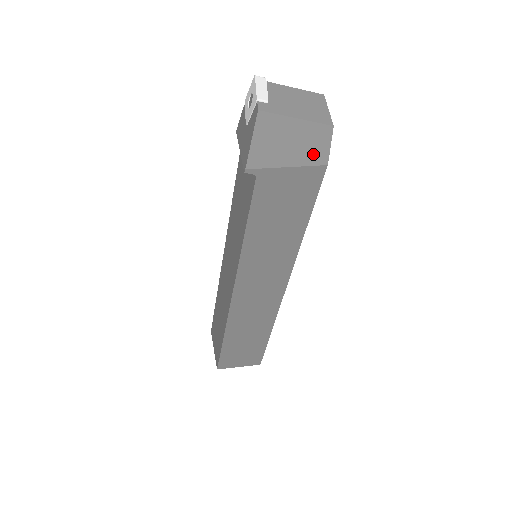
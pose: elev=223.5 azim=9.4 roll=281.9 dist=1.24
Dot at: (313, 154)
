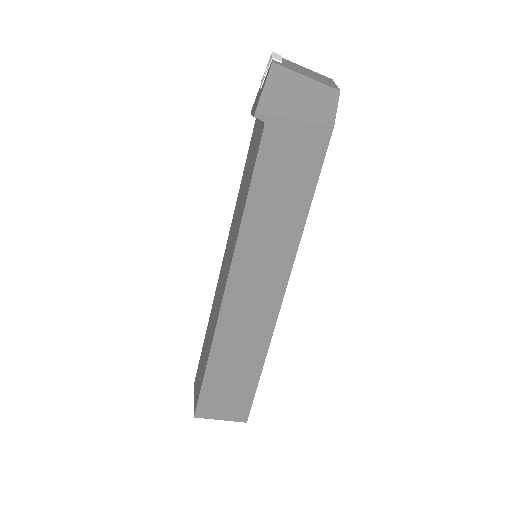
Dot at: (320, 113)
